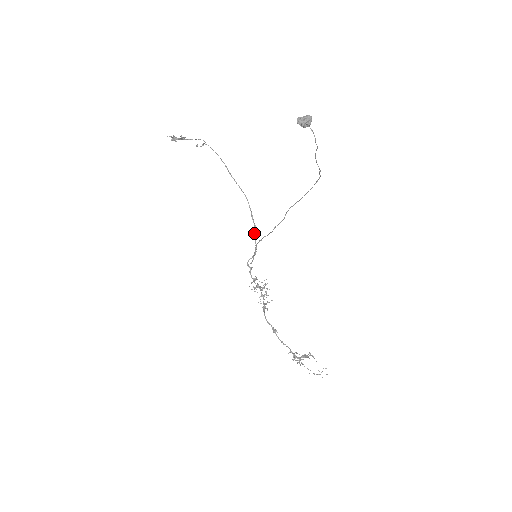
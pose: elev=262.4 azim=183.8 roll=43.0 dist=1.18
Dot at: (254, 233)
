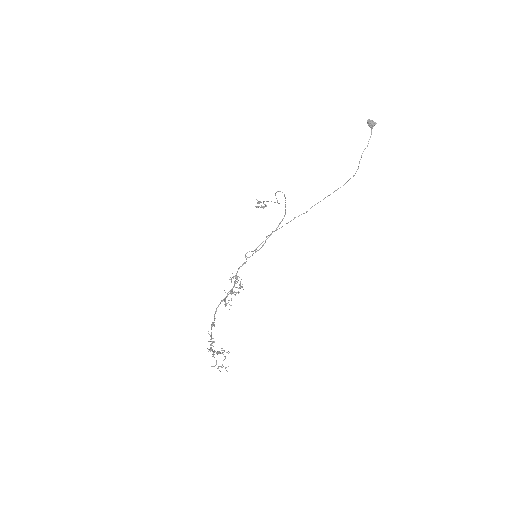
Dot at: occluded
